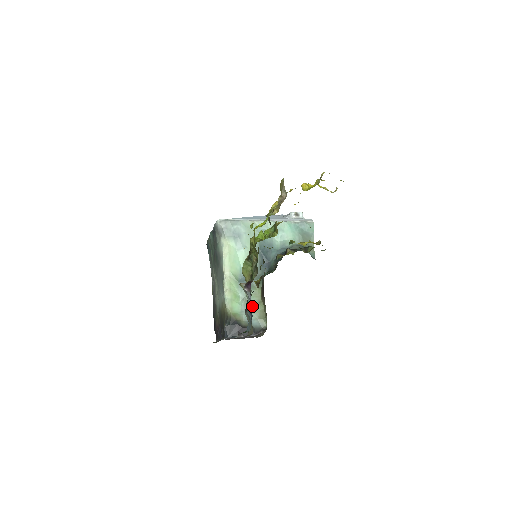
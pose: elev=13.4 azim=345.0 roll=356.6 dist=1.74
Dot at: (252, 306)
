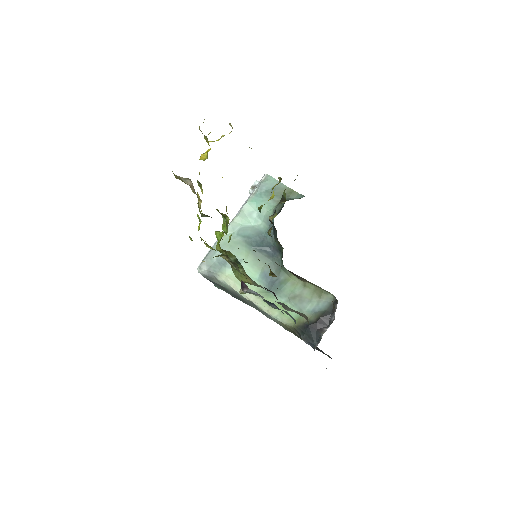
Dot at: (303, 296)
